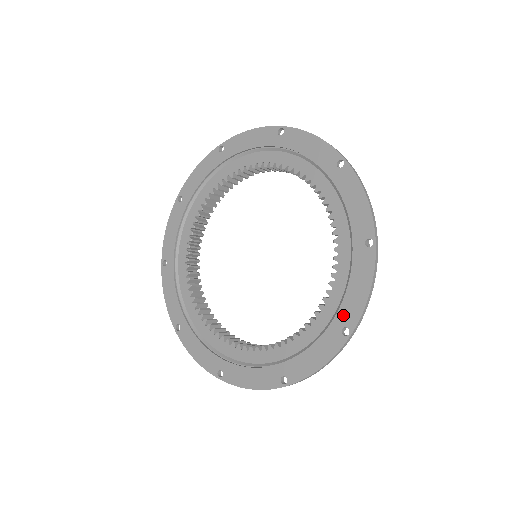
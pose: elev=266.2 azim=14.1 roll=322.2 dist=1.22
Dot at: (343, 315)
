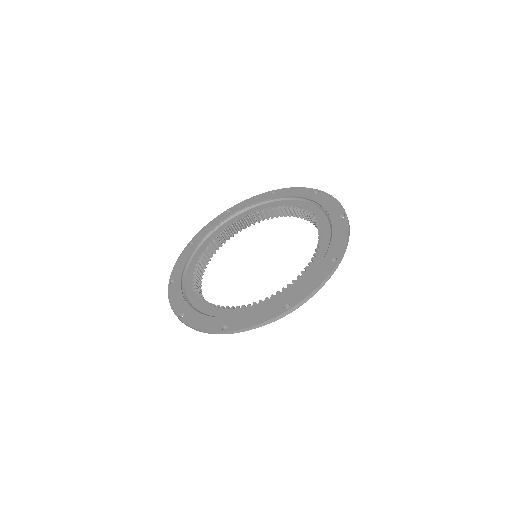
Dot at: (331, 253)
